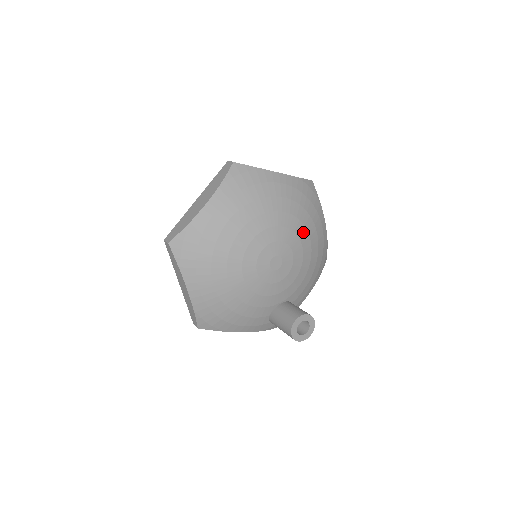
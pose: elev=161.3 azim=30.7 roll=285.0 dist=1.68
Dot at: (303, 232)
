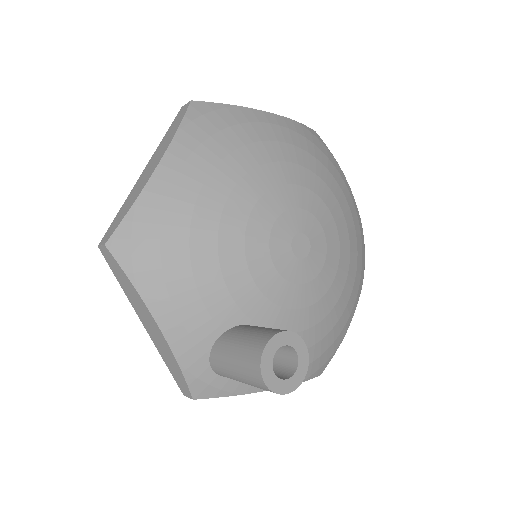
Dot at: (345, 262)
